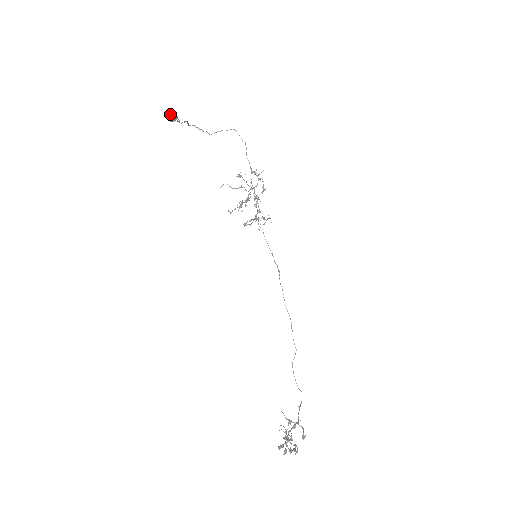
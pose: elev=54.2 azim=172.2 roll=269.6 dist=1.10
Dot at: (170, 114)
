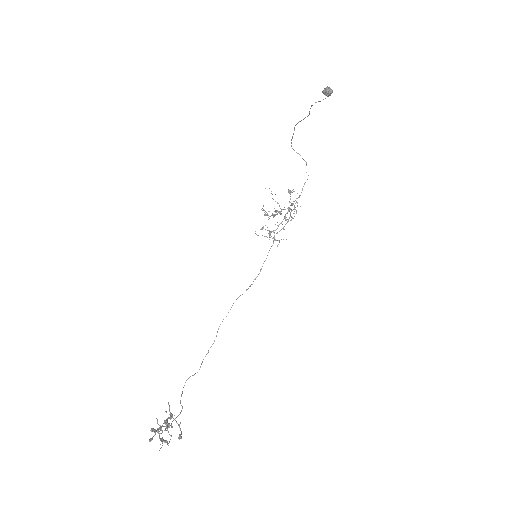
Dot at: (330, 88)
